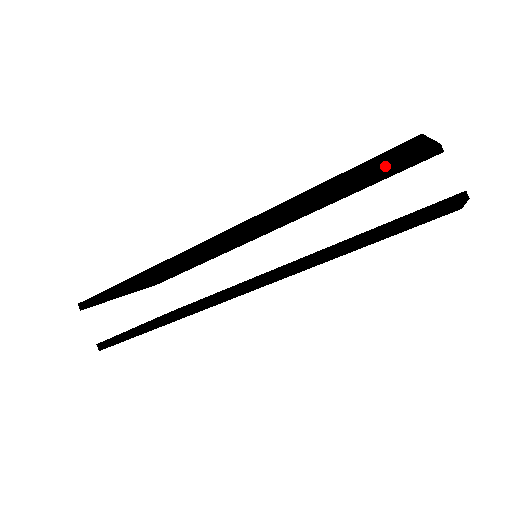
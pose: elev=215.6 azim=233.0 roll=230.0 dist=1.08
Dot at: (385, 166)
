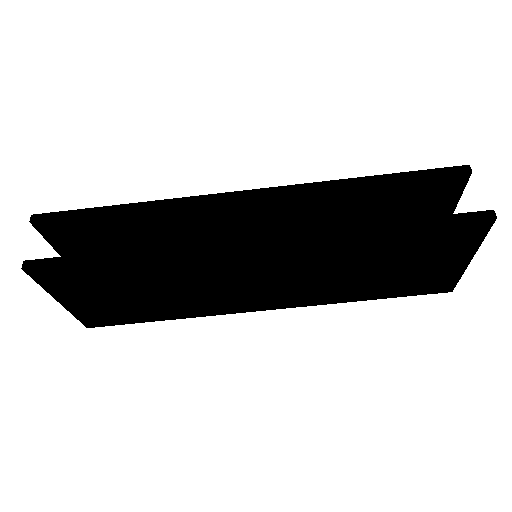
Dot at: (429, 186)
